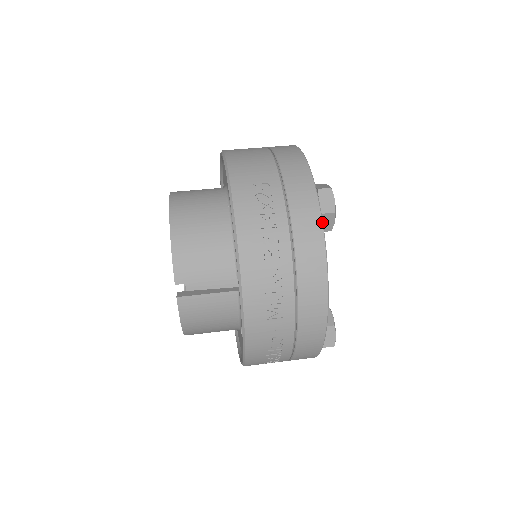
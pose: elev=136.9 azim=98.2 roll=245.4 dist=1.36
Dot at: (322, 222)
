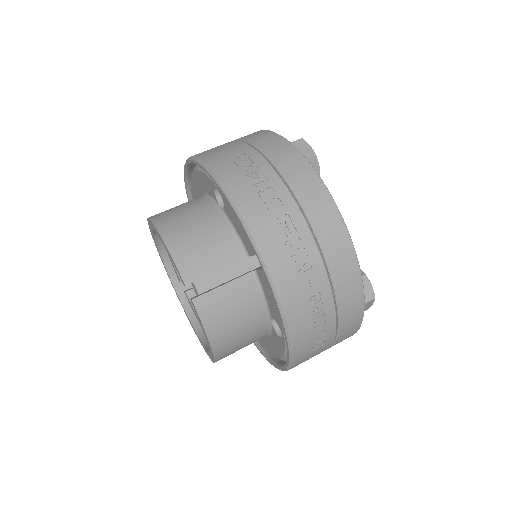
Dot at: (308, 162)
